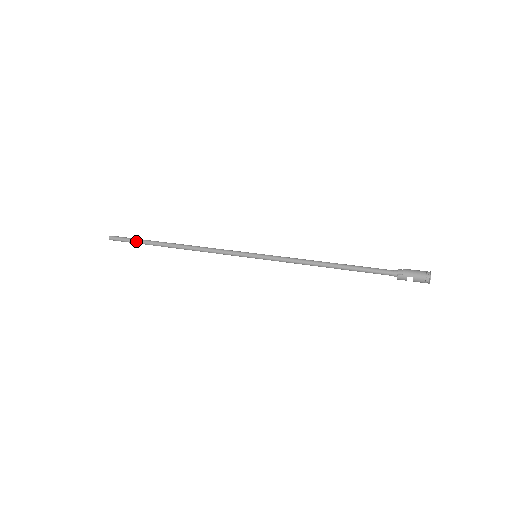
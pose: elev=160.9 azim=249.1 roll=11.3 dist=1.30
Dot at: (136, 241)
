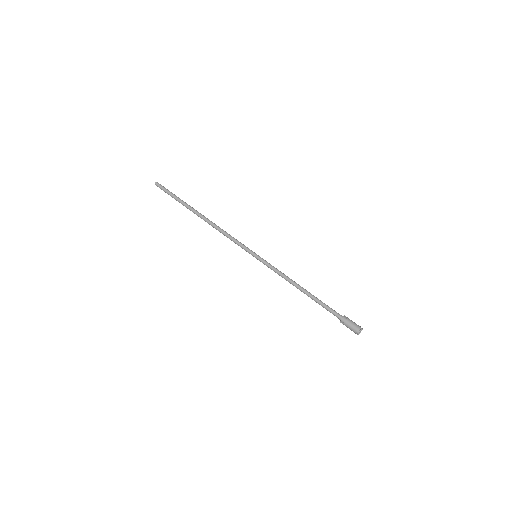
Dot at: occluded
